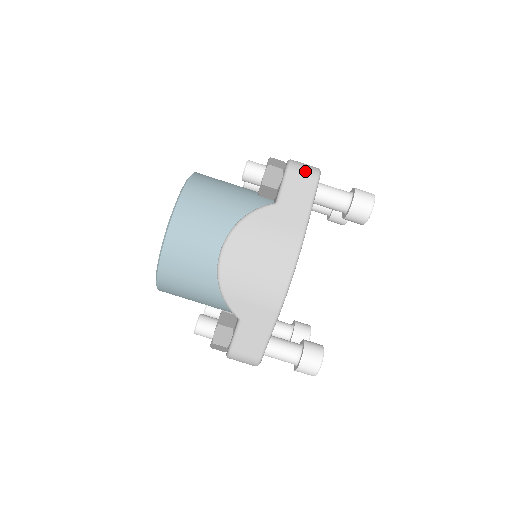
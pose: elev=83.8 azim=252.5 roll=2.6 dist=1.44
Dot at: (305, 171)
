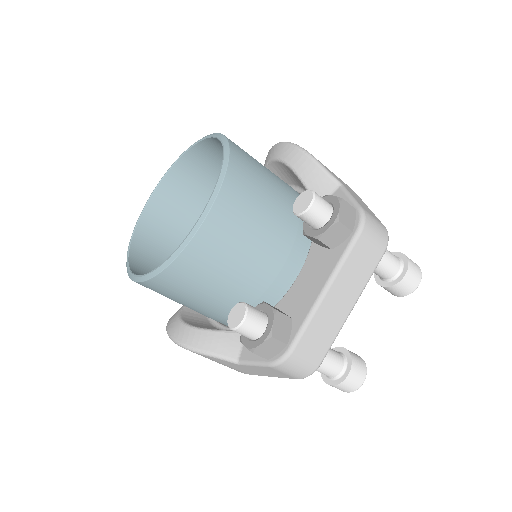
Dot at: (289, 374)
